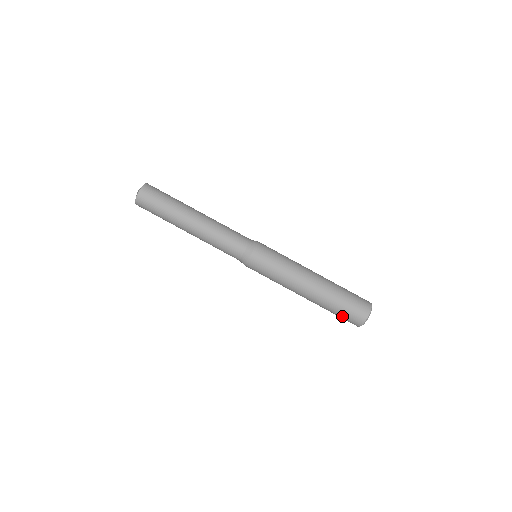
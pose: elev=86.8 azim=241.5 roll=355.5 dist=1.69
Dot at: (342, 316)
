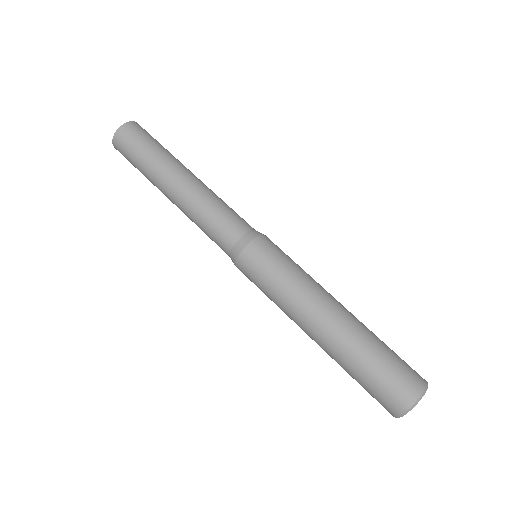
Dot at: (369, 389)
